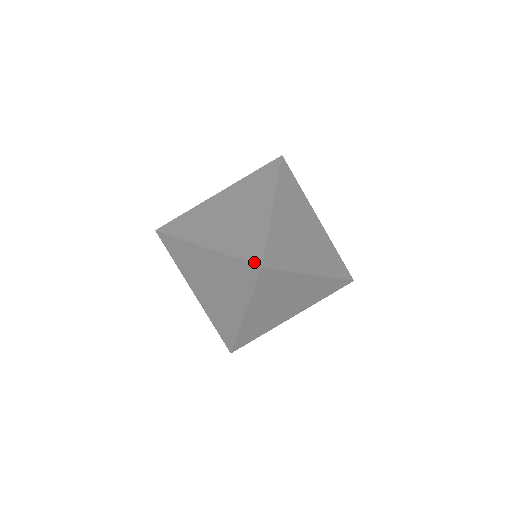
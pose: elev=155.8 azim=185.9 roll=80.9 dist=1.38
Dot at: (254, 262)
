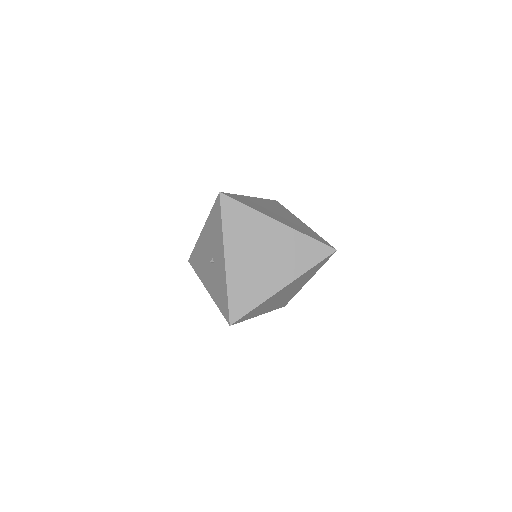
Dot at: (329, 245)
